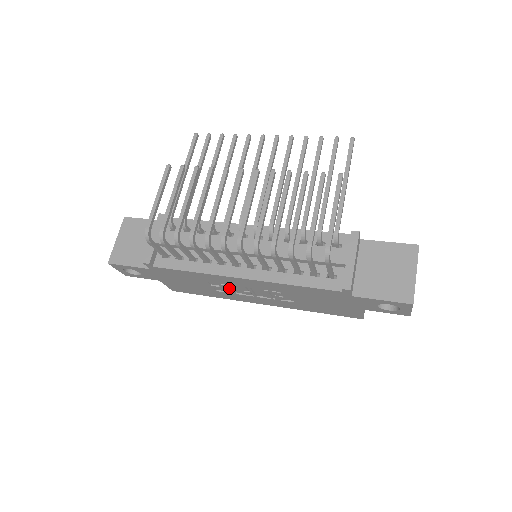
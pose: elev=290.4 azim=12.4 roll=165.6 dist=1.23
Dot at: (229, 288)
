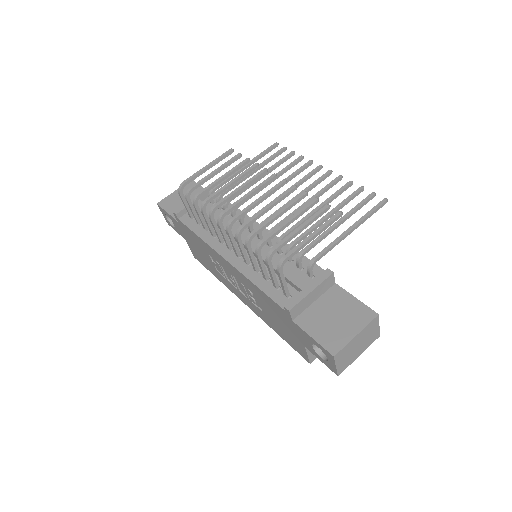
Dot at: (222, 270)
